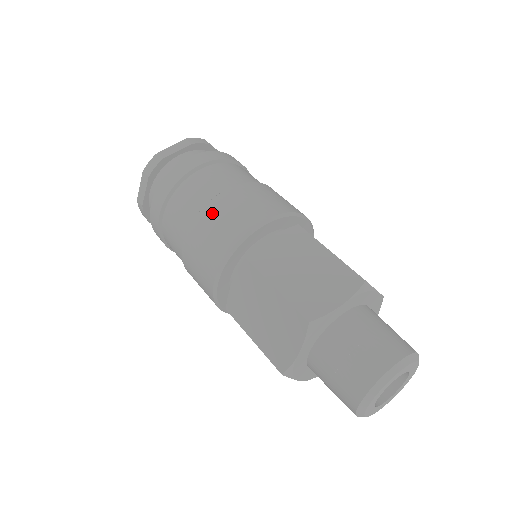
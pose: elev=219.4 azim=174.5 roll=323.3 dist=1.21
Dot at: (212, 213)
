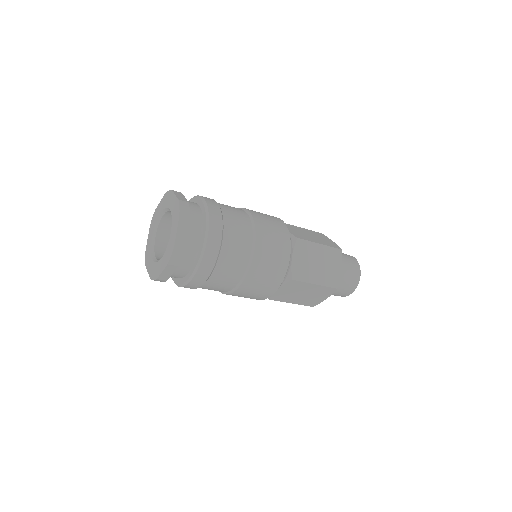
Dot at: (259, 268)
